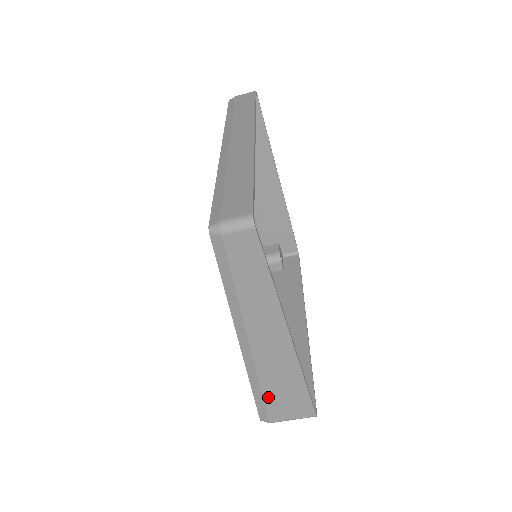
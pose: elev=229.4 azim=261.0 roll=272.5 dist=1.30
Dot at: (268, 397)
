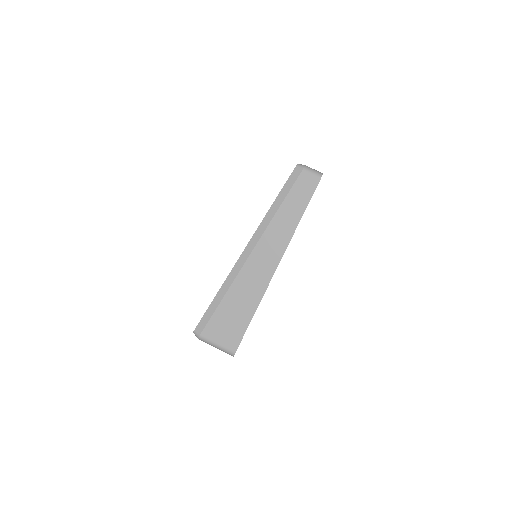
Dot at: (222, 308)
